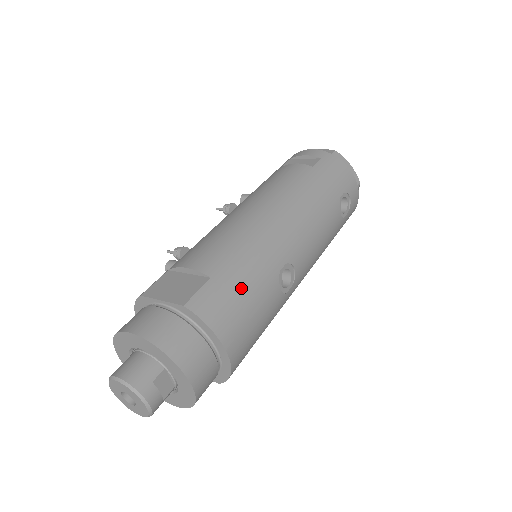
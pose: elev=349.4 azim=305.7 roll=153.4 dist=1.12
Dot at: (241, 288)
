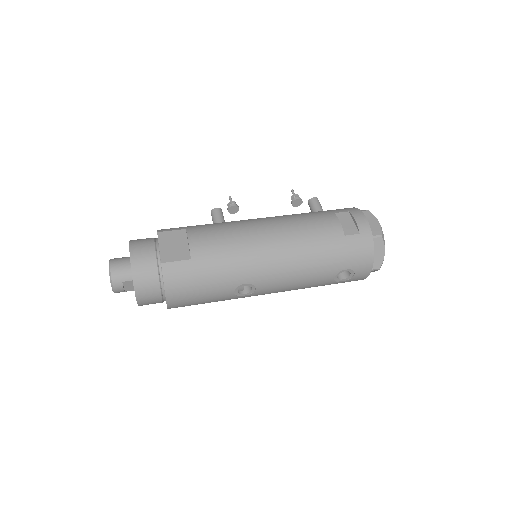
Dot at: (203, 278)
